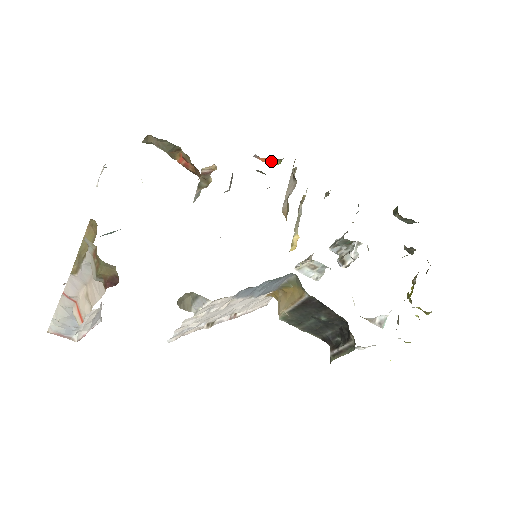
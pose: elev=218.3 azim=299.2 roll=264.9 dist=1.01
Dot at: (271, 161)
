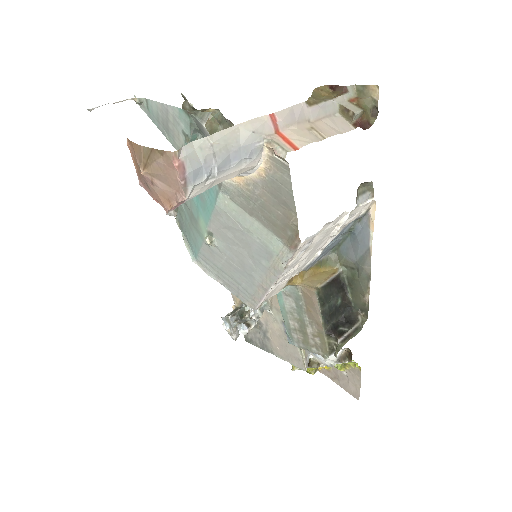
Dot at: occluded
